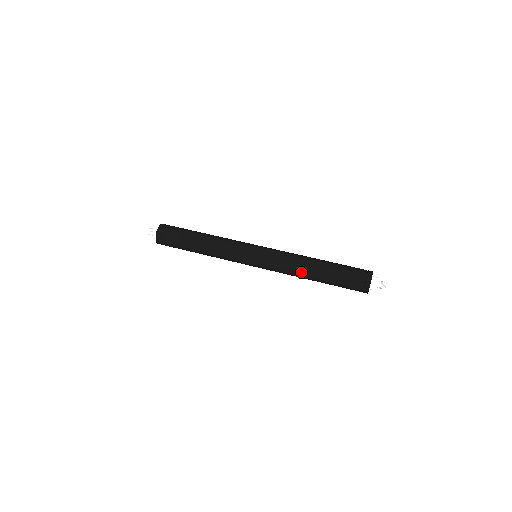
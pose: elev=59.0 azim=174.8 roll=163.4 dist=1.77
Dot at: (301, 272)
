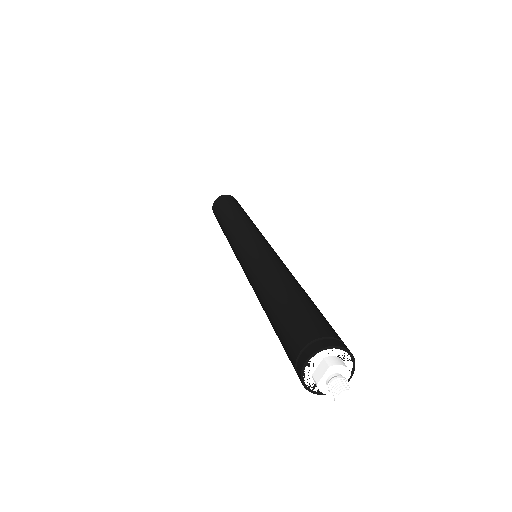
Dot at: (262, 283)
